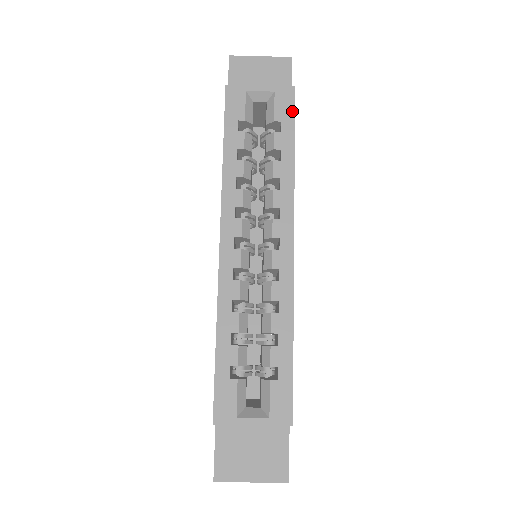
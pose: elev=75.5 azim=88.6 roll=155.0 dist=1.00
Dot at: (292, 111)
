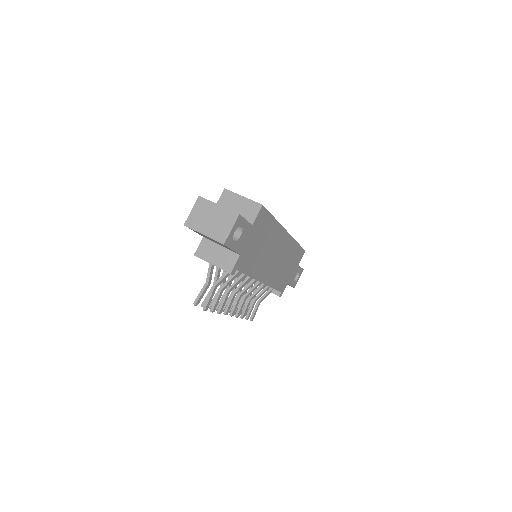
Dot at: (302, 248)
